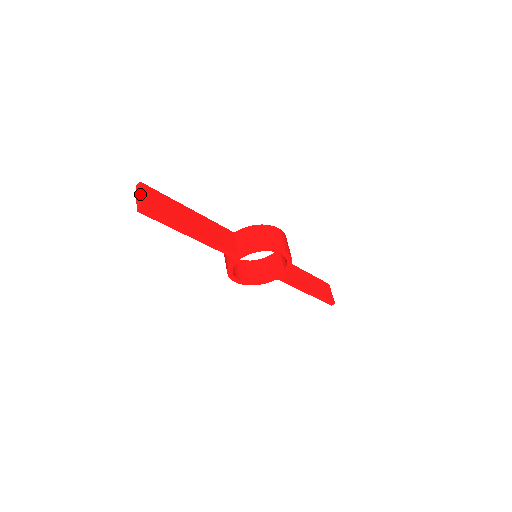
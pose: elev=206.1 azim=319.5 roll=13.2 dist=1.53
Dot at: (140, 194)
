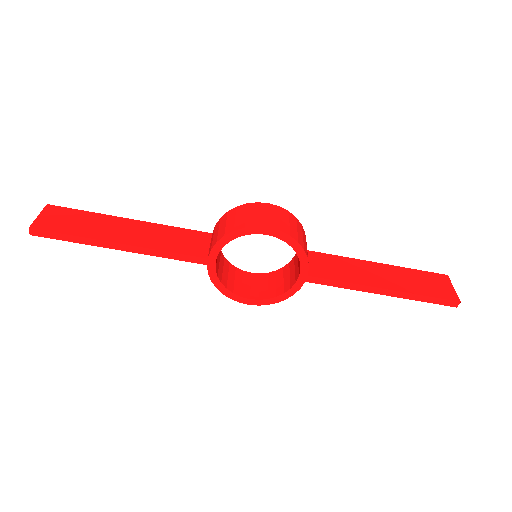
Dot at: (38, 216)
